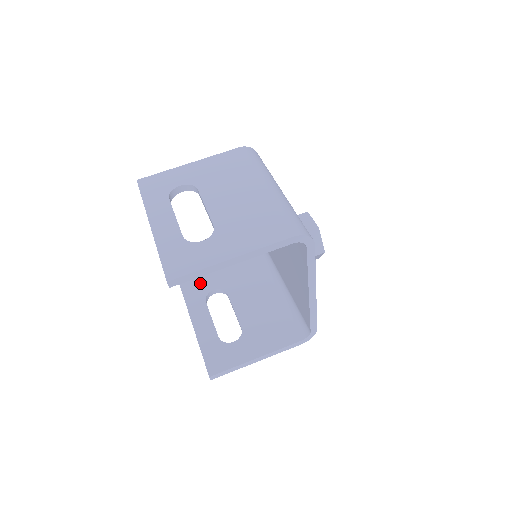
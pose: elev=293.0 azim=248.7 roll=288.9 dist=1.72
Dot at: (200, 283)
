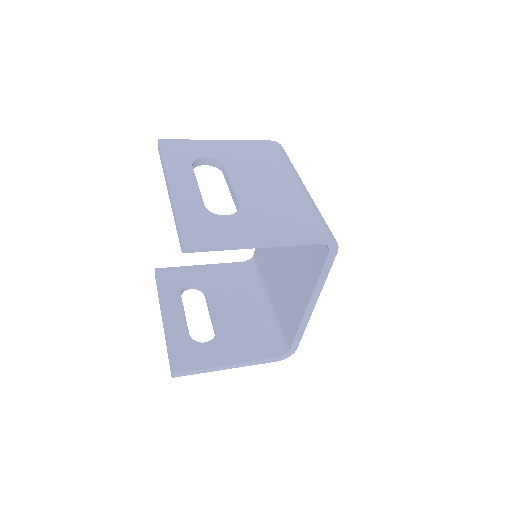
Dot at: (178, 274)
